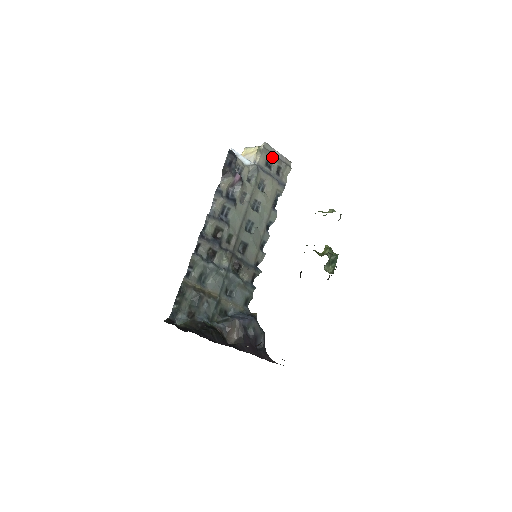
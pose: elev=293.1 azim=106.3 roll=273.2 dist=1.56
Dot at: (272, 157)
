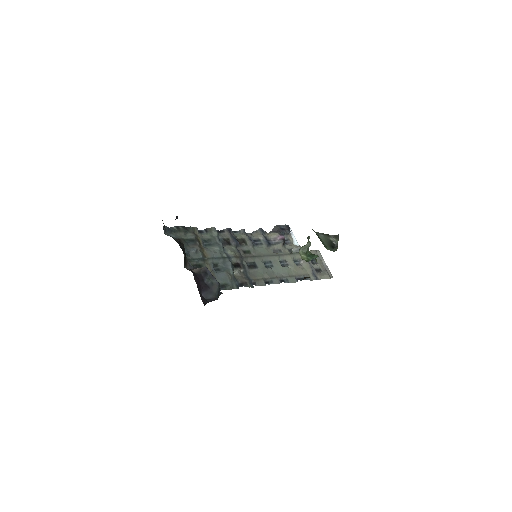
Dot at: (319, 260)
